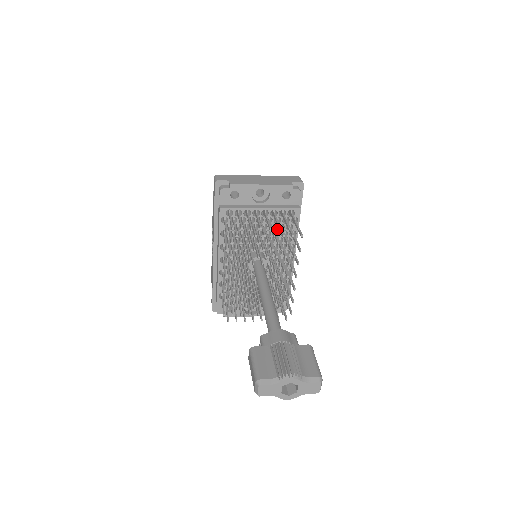
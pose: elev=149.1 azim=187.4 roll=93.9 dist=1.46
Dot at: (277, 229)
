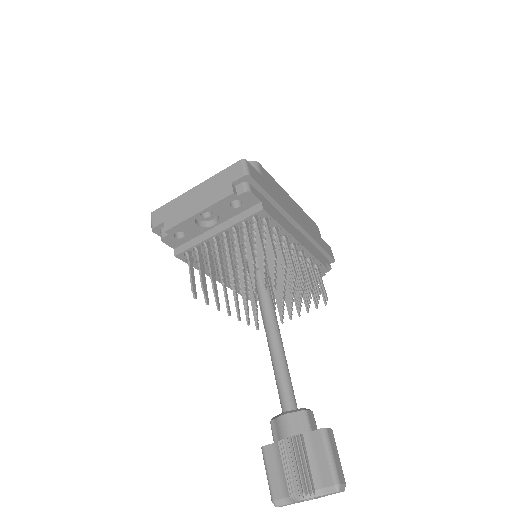
Dot at: (254, 236)
